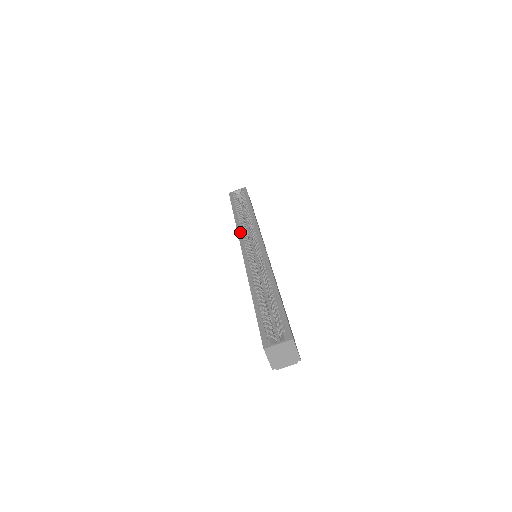
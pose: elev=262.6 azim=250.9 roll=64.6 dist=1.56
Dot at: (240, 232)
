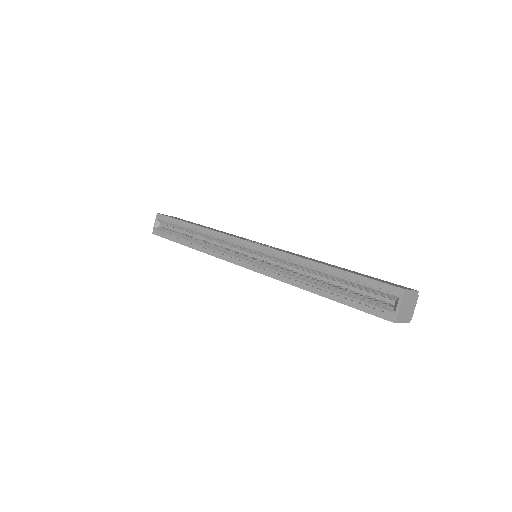
Dot at: (217, 255)
